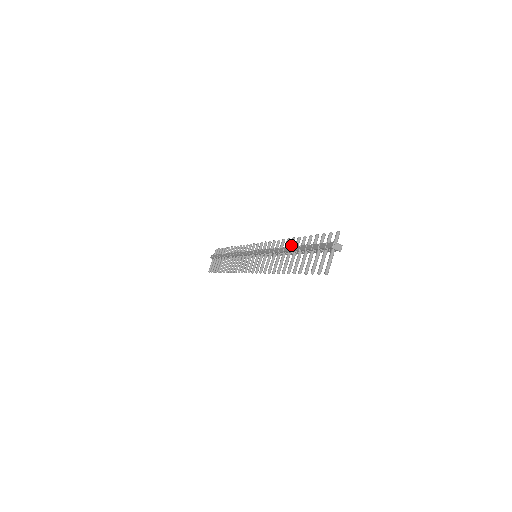
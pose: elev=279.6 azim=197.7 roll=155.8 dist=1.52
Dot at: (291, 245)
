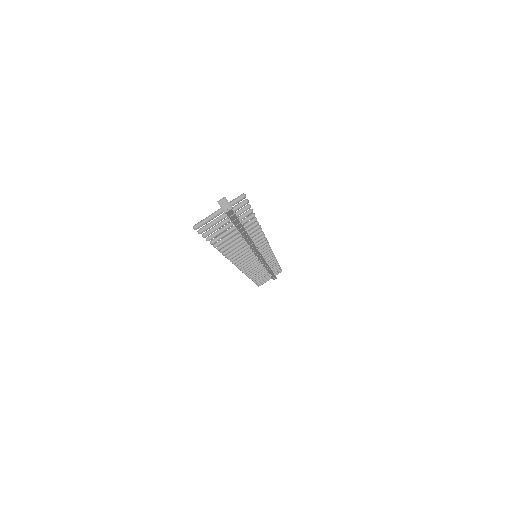
Dot at: (250, 230)
